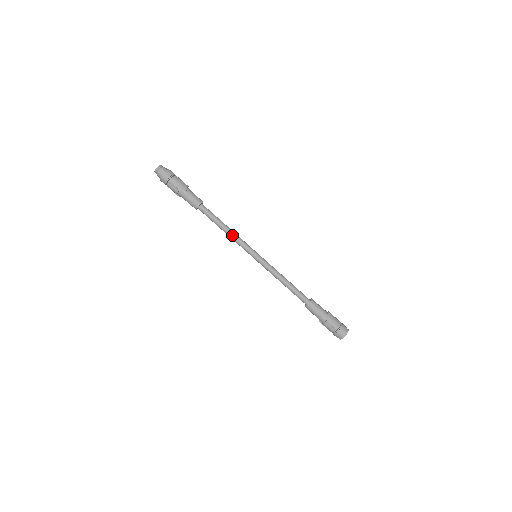
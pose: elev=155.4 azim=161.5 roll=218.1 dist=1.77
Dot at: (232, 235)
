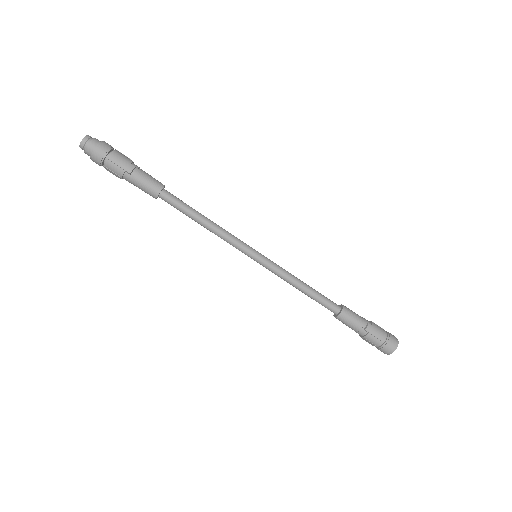
Dot at: (215, 233)
